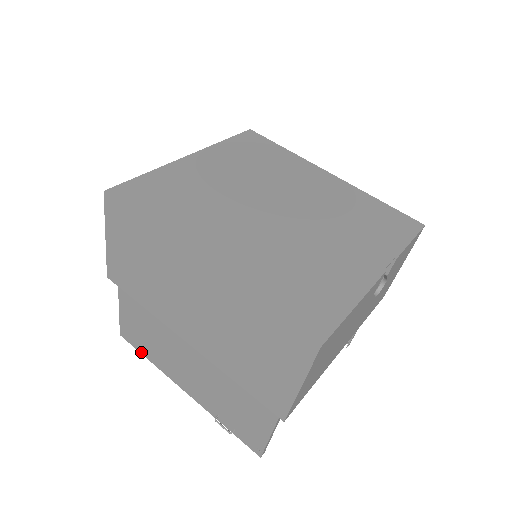
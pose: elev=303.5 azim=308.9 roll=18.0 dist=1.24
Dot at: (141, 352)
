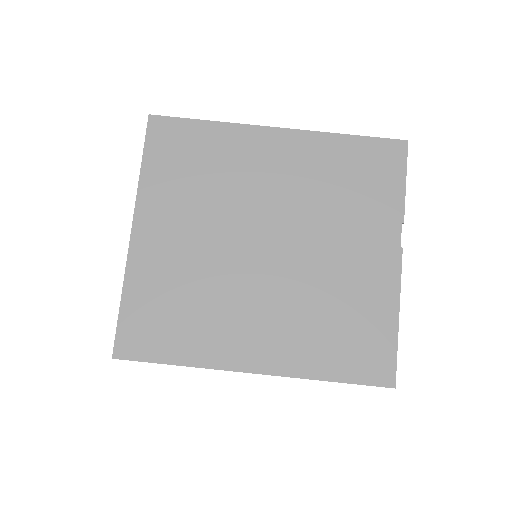
Dot at: occluded
